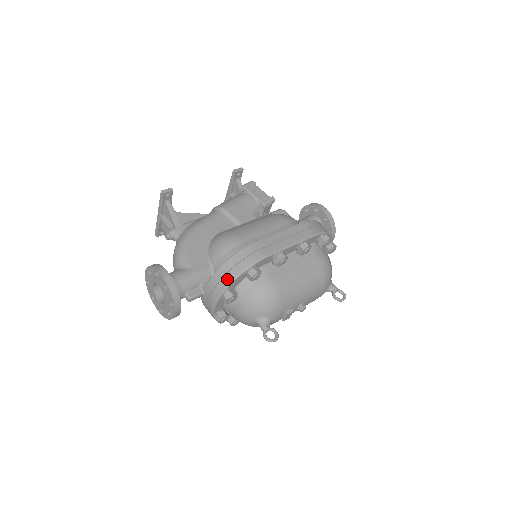
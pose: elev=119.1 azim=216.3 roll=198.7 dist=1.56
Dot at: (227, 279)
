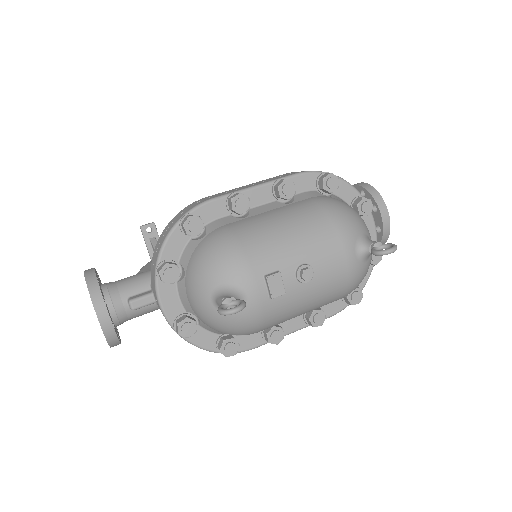
Dot at: (159, 246)
